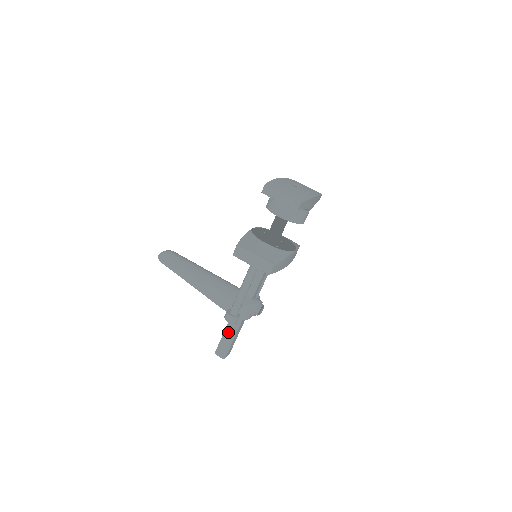
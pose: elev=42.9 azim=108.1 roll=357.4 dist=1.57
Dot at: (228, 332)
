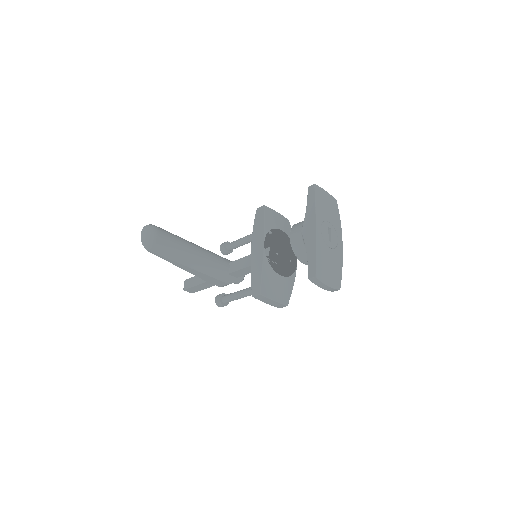
Dot at: (203, 285)
